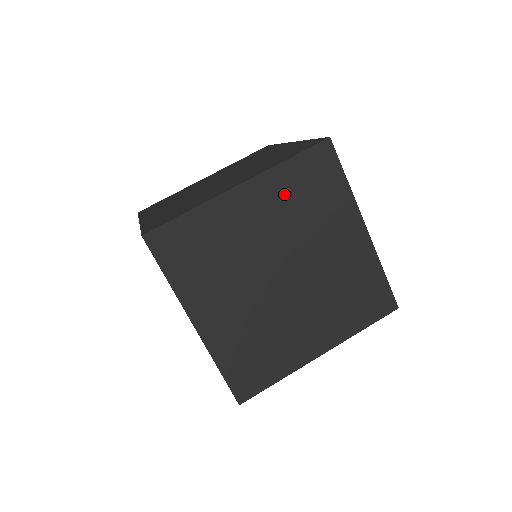
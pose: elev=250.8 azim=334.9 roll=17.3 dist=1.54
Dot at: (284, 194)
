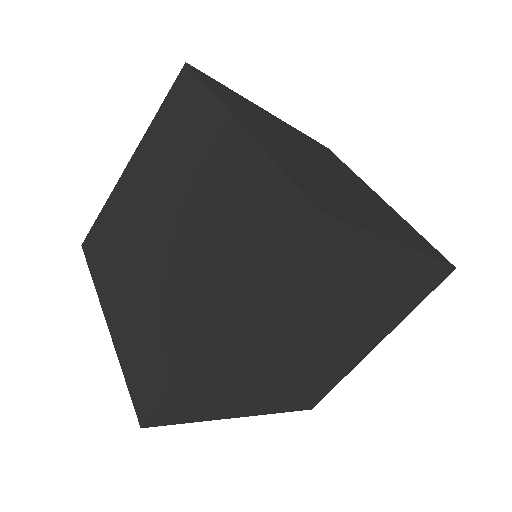
Dot at: (398, 281)
